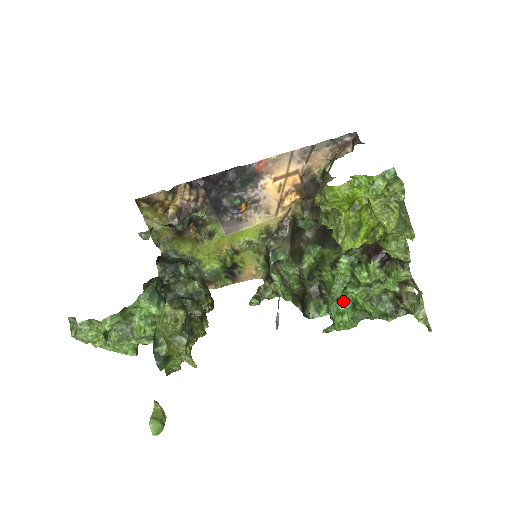
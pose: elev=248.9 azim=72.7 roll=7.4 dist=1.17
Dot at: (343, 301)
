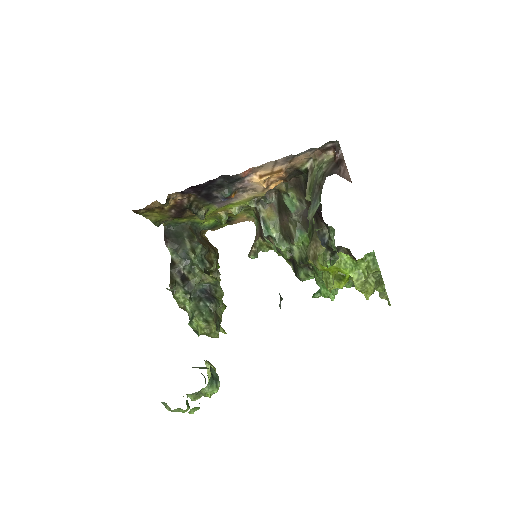
Dot at: occluded
